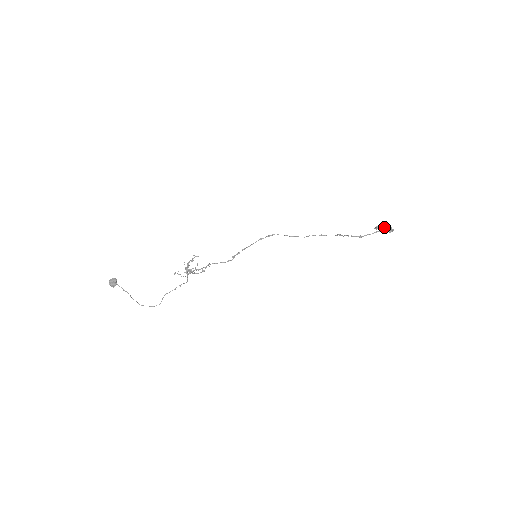
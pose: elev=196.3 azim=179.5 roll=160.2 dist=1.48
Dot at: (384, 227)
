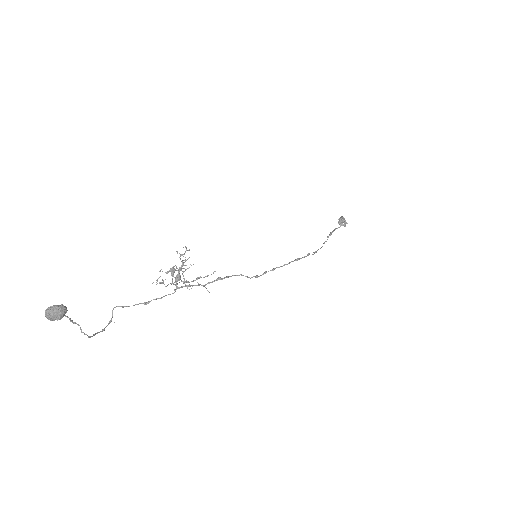
Dot at: (343, 220)
